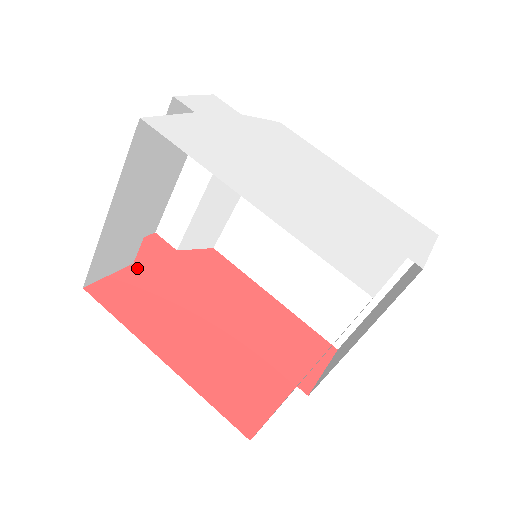
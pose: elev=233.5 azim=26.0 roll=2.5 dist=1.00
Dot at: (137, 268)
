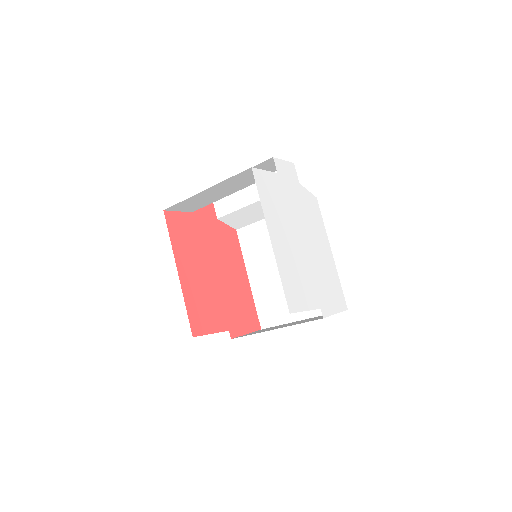
Dot at: (193, 216)
